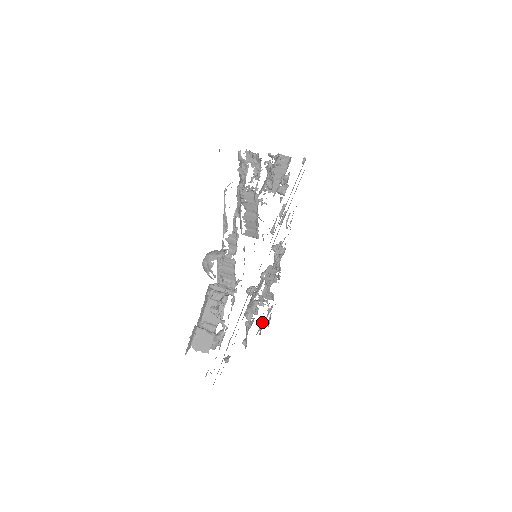
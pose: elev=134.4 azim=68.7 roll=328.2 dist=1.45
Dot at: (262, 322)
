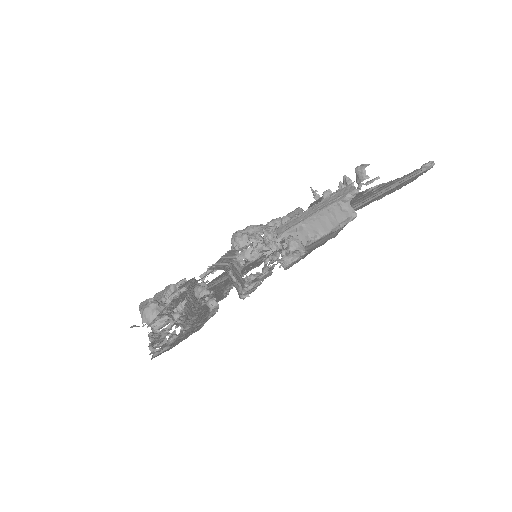
Dot at: occluded
